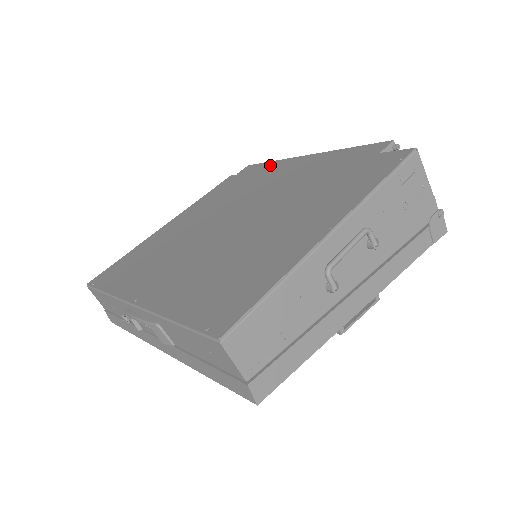
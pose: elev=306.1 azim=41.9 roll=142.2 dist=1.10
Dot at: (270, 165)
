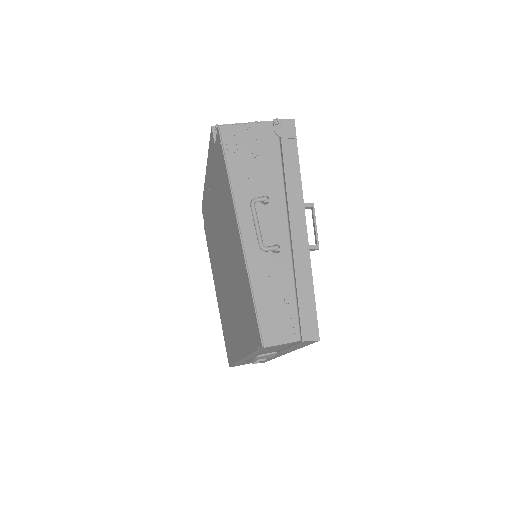
Dot at: (204, 199)
